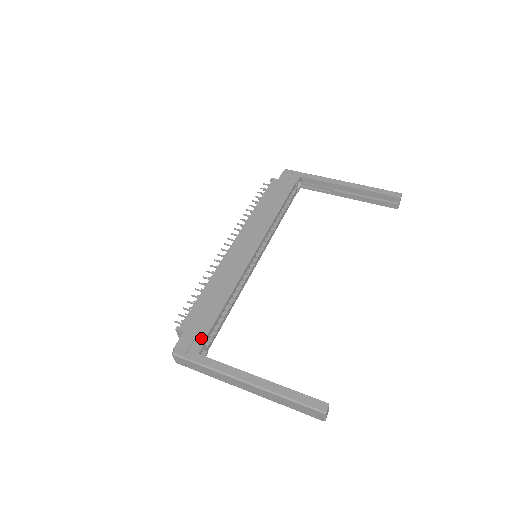
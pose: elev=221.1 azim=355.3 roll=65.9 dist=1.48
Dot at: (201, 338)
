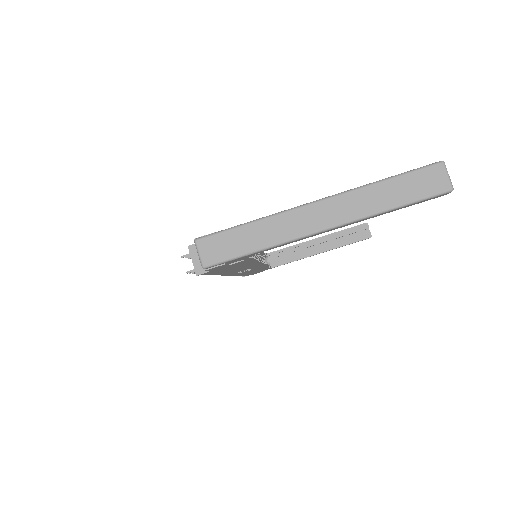
Dot at: occluded
